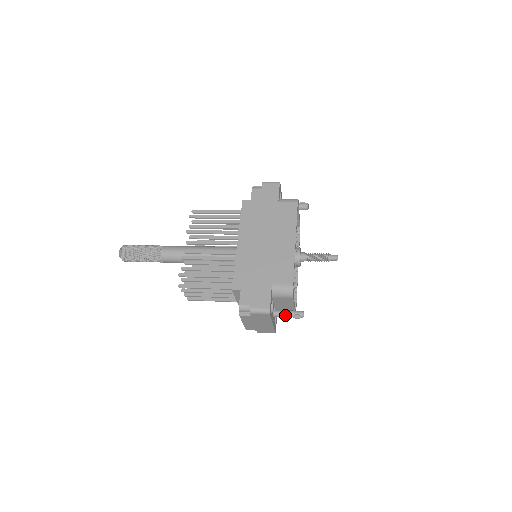
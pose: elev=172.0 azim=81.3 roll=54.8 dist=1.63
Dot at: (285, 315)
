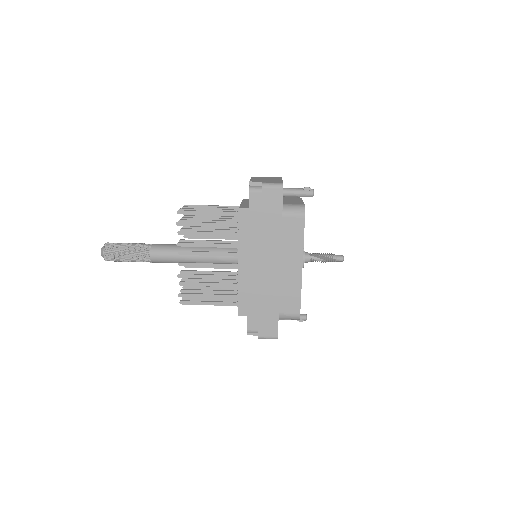
Dot at: occluded
